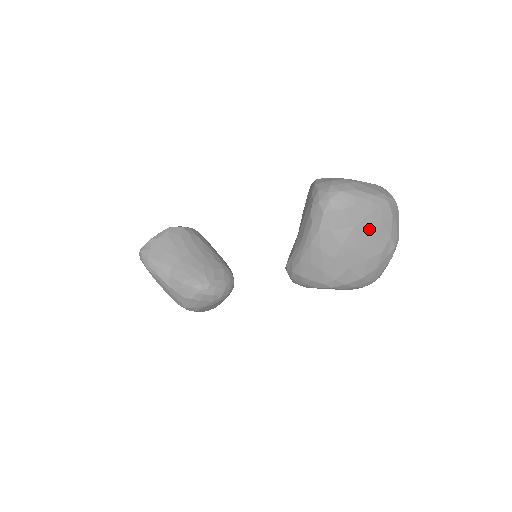
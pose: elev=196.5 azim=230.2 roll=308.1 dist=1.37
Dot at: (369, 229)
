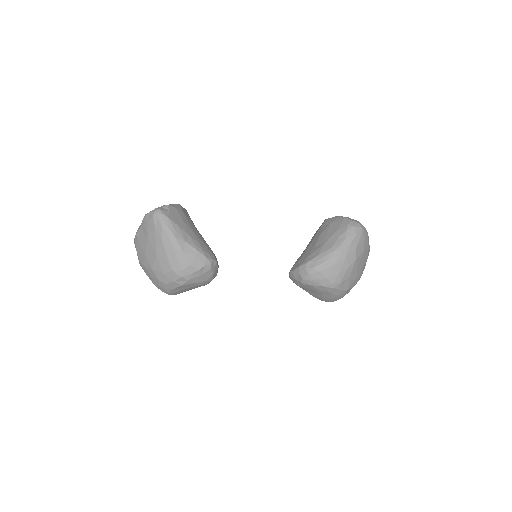
Dot at: (364, 258)
